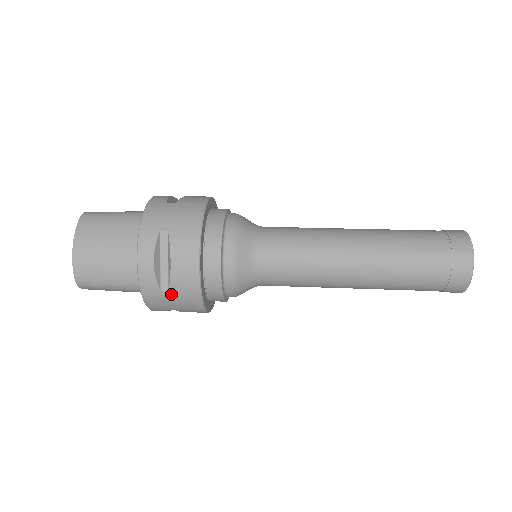
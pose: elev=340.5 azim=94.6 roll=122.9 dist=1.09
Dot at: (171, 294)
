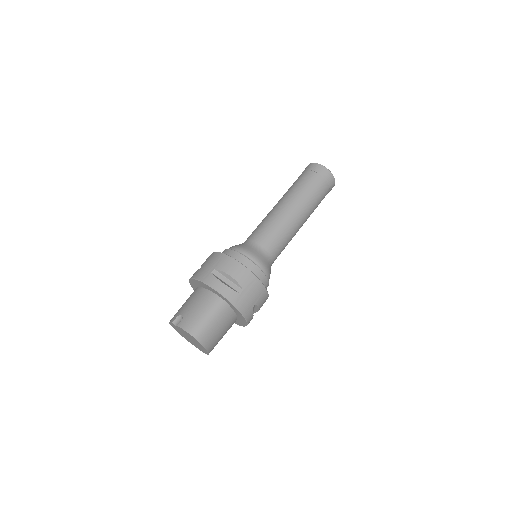
Dot at: occluded
